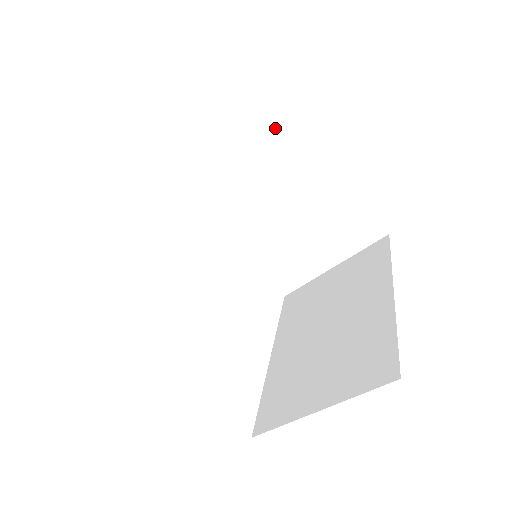
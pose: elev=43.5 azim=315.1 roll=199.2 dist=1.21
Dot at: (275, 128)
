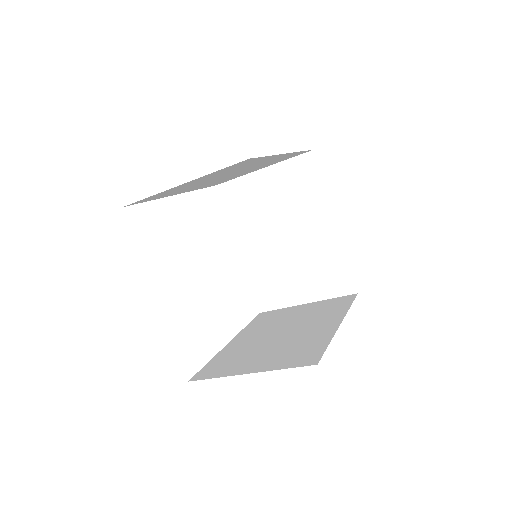
Dot at: (250, 162)
